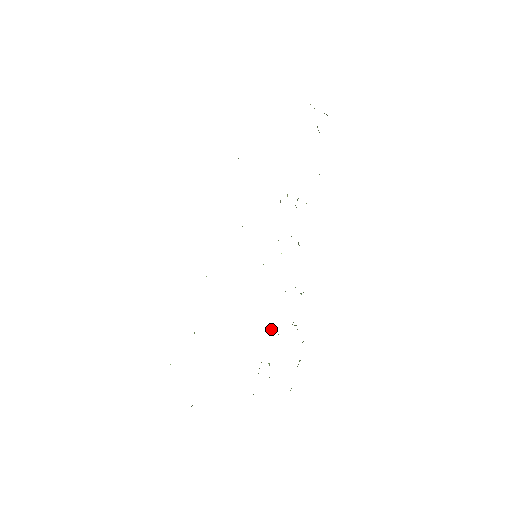
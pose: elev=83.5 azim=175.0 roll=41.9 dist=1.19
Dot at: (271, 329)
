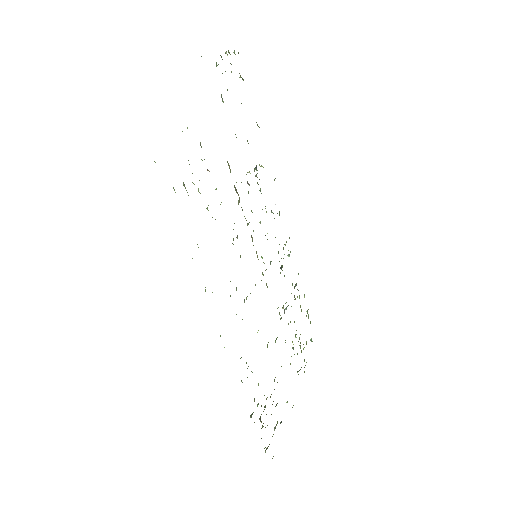
Dot at: occluded
